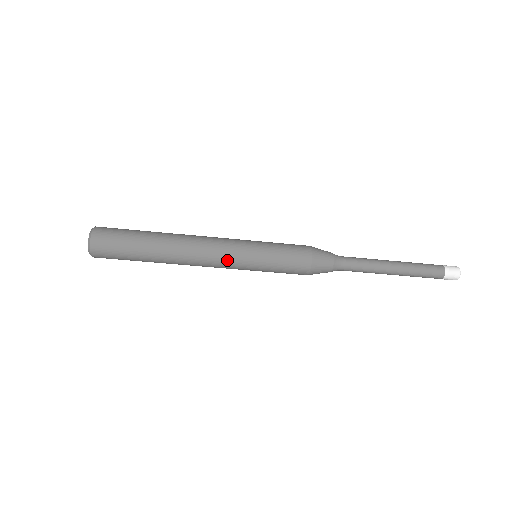
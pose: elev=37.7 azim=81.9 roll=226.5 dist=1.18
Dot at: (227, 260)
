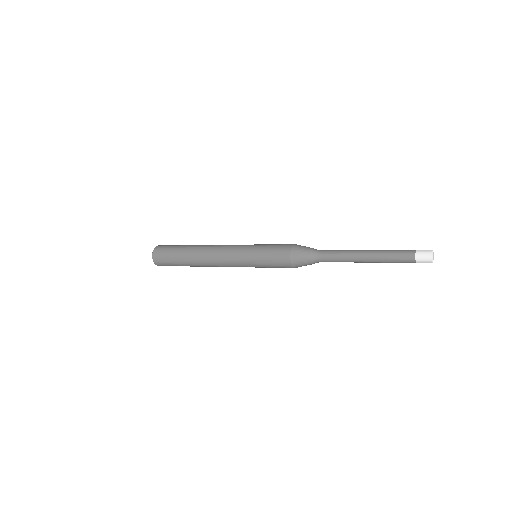
Dot at: (231, 259)
